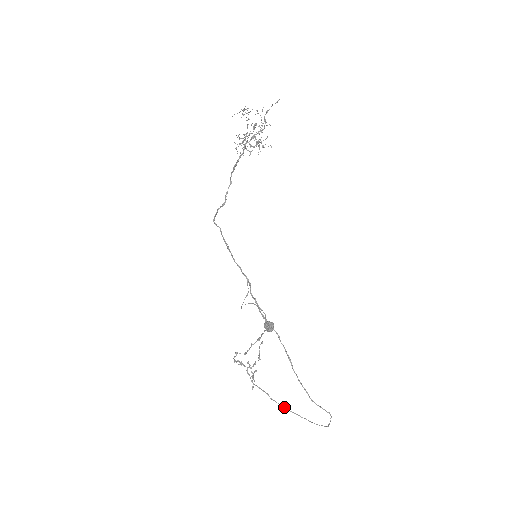
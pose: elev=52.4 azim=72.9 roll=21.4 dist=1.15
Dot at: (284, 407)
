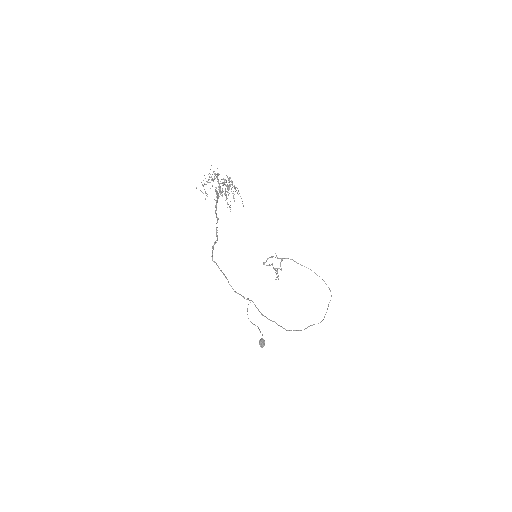
Dot at: occluded
